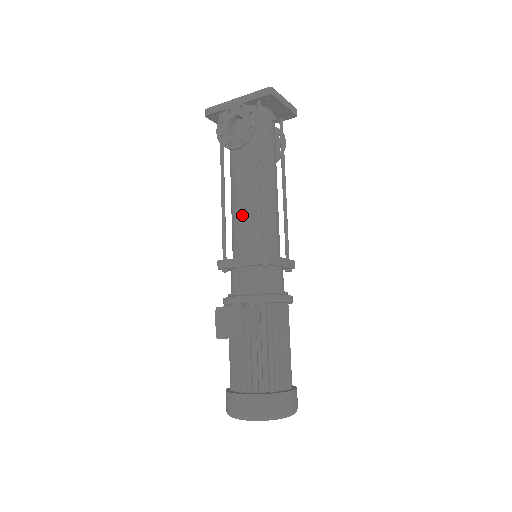
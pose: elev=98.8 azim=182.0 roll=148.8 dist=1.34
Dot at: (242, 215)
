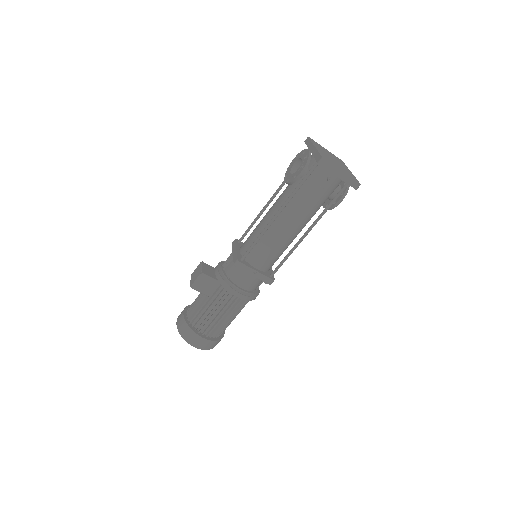
Dot at: (258, 226)
